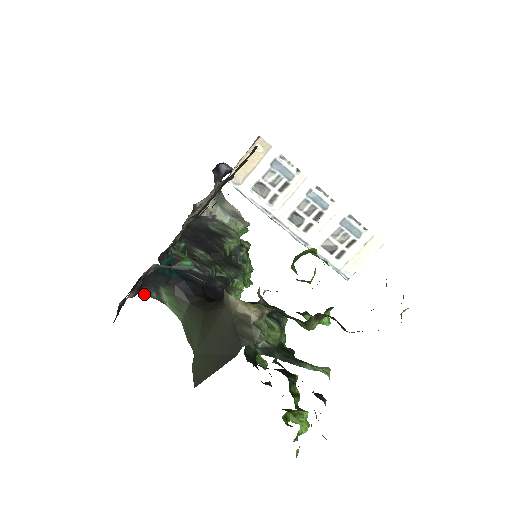
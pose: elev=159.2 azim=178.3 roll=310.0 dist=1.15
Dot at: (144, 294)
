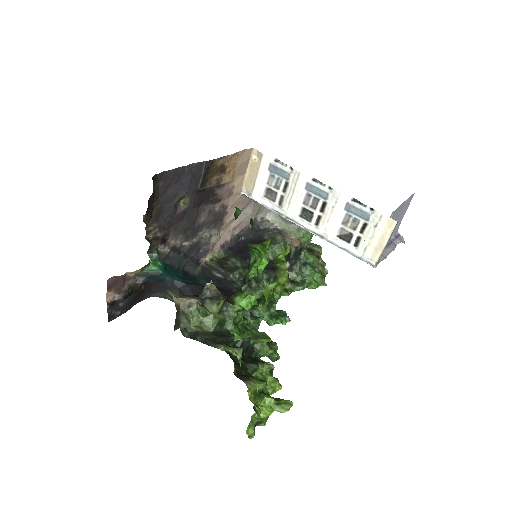
Dot at: (164, 298)
